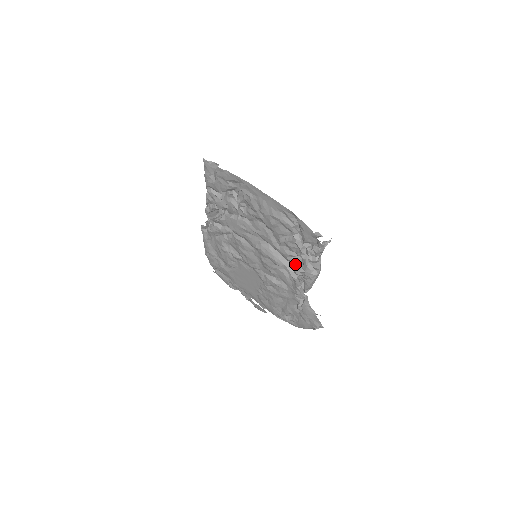
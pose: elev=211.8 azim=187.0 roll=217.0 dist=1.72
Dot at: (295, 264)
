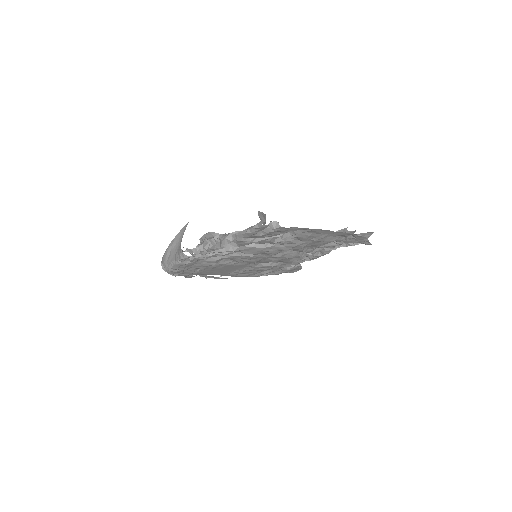
Dot at: (314, 253)
